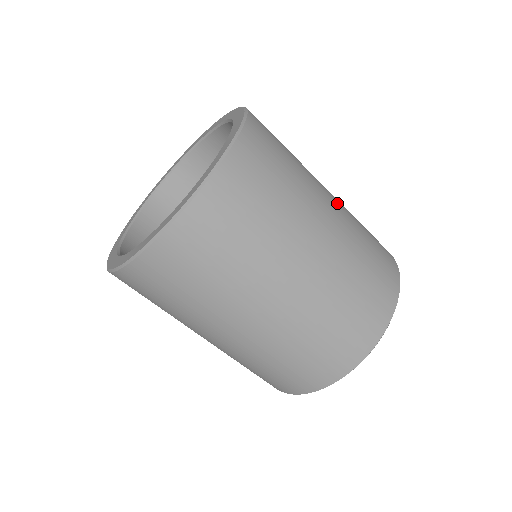
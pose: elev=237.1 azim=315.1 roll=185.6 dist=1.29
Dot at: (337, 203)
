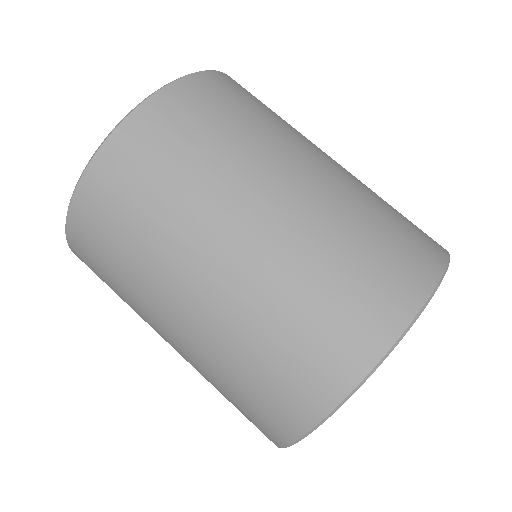
Dot at: occluded
